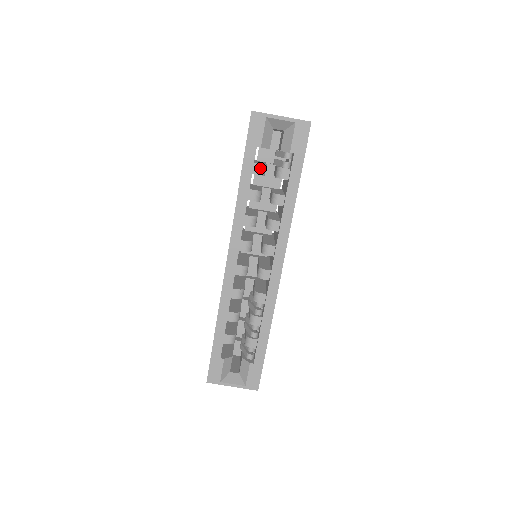
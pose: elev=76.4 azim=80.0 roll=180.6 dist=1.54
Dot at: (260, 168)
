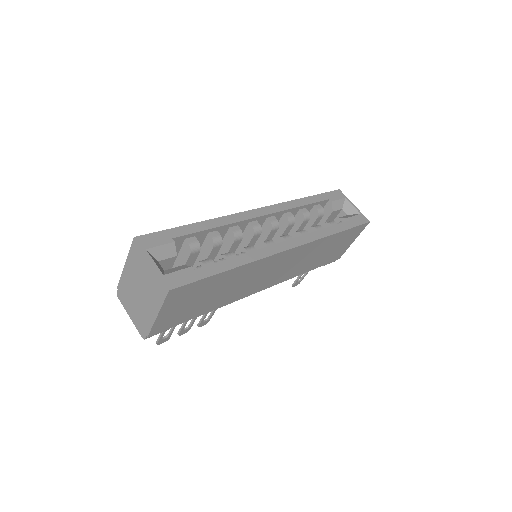
Dot at: (321, 209)
